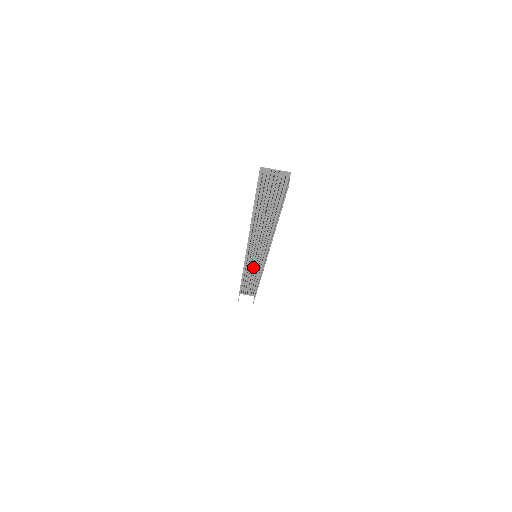
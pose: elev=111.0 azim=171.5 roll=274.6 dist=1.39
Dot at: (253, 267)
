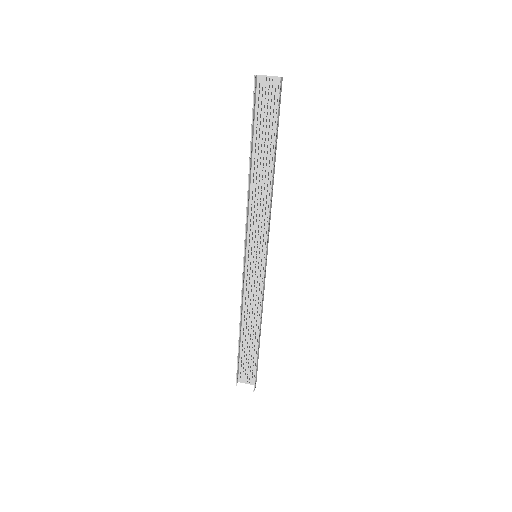
Dot at: (253, 294)
